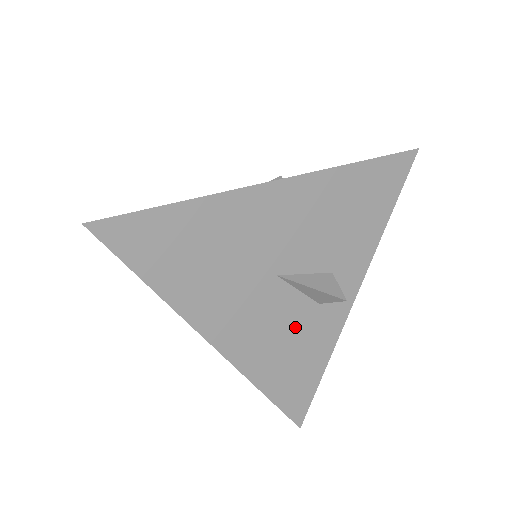
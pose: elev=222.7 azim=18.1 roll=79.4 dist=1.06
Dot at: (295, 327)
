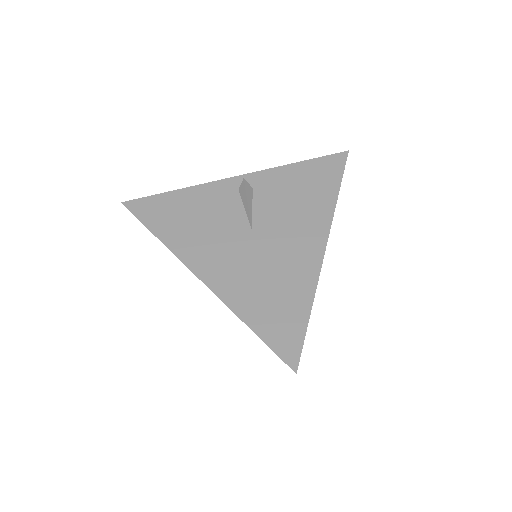
Dot at: occluded
